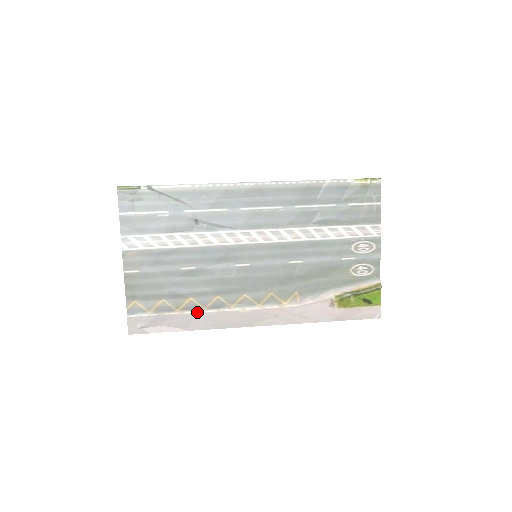
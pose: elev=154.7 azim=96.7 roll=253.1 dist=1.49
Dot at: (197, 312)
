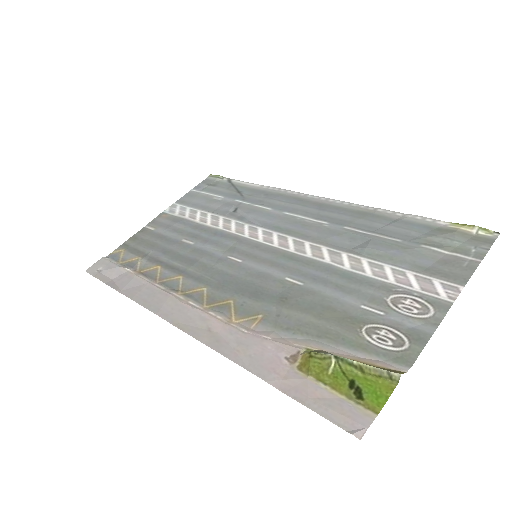
Dot at: (148, 280)
